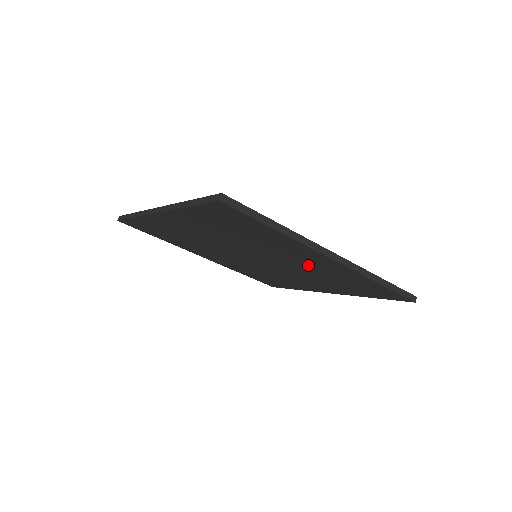
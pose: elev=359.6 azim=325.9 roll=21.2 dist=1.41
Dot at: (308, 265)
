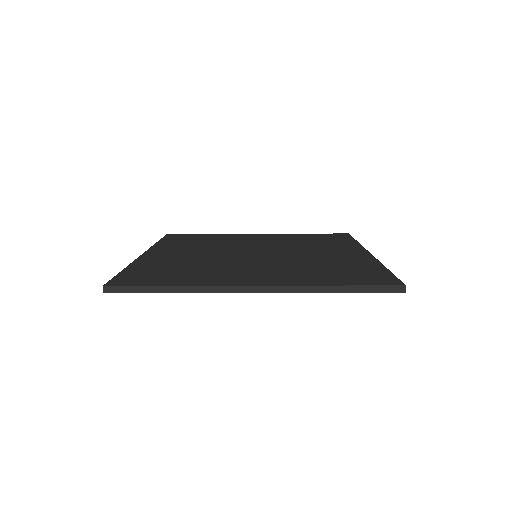
Dot at: occluded
